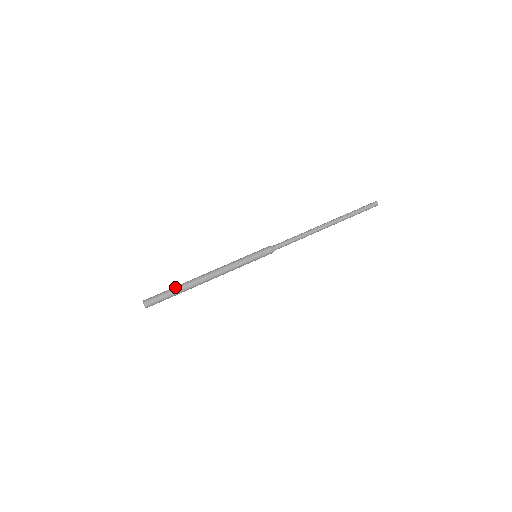
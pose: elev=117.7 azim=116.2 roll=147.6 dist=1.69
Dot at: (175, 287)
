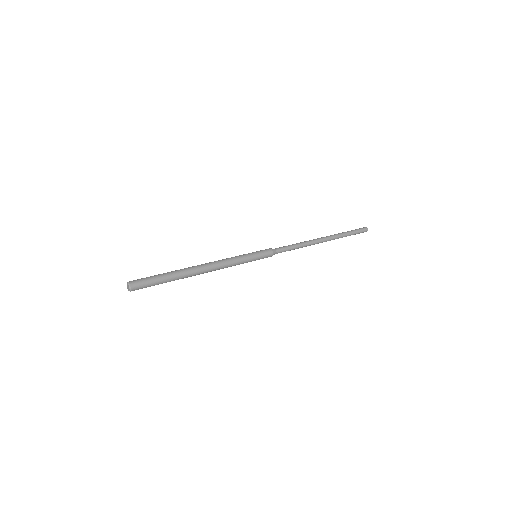
Dot at: (167, 272)
